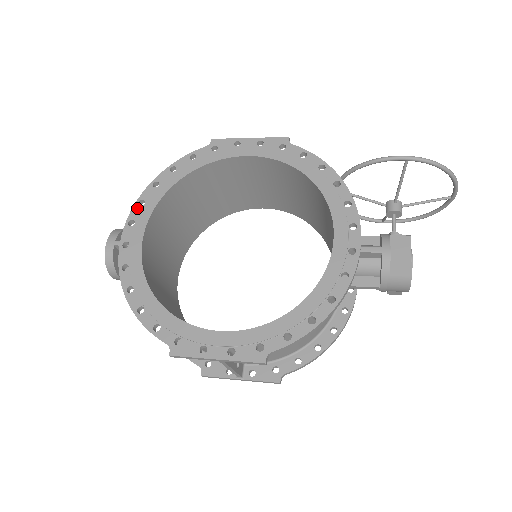
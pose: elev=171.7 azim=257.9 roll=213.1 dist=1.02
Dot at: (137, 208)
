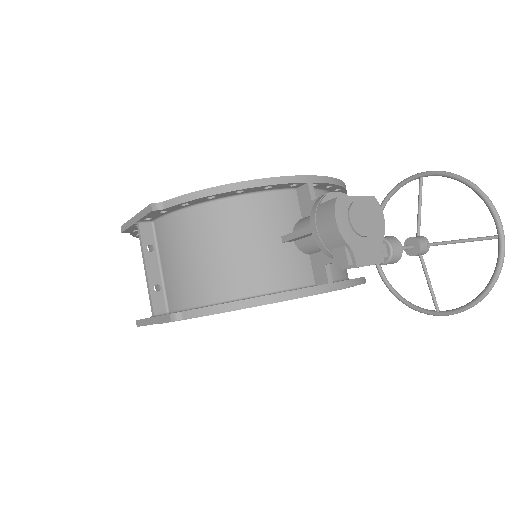
Dot at: occluded
